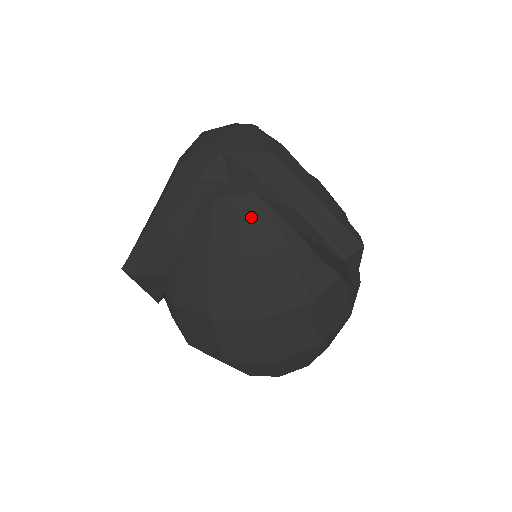
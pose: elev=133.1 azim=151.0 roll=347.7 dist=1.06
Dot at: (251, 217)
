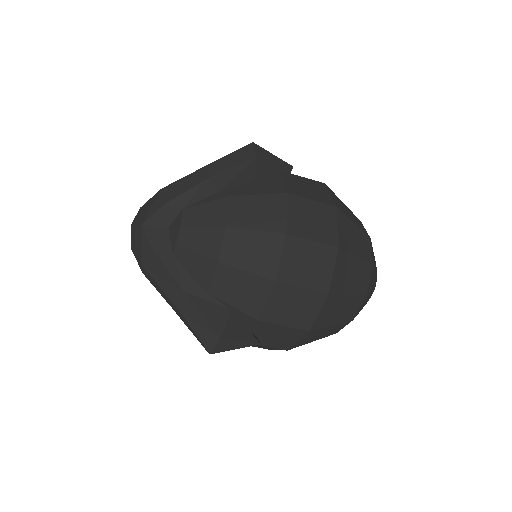
Dot at: (199, 218)
